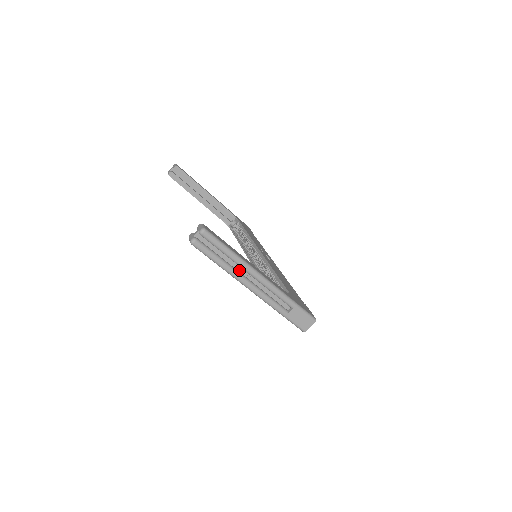
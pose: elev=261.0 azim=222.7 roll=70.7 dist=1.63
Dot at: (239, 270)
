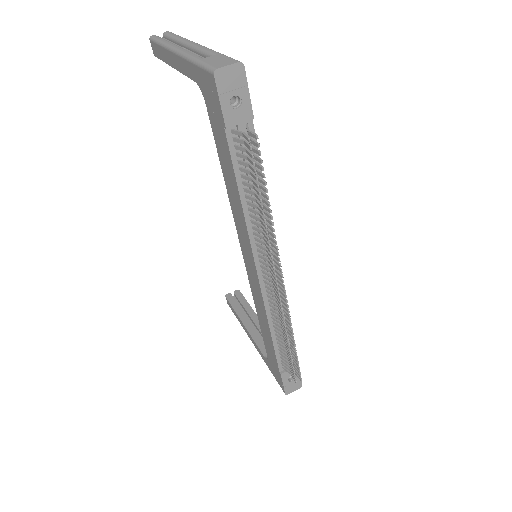
Dot at: occluded
